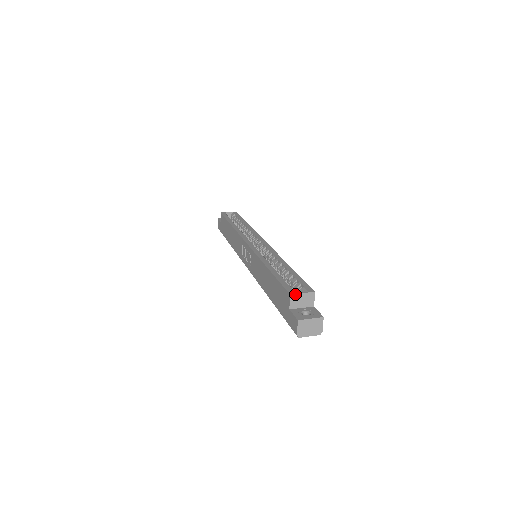
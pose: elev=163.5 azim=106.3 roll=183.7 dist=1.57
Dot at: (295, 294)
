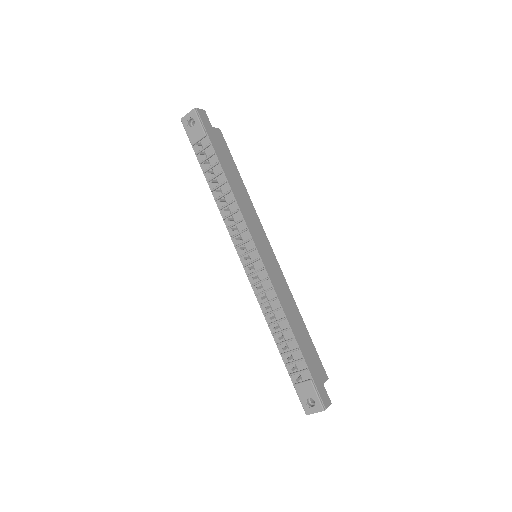
Dot at: occluded
